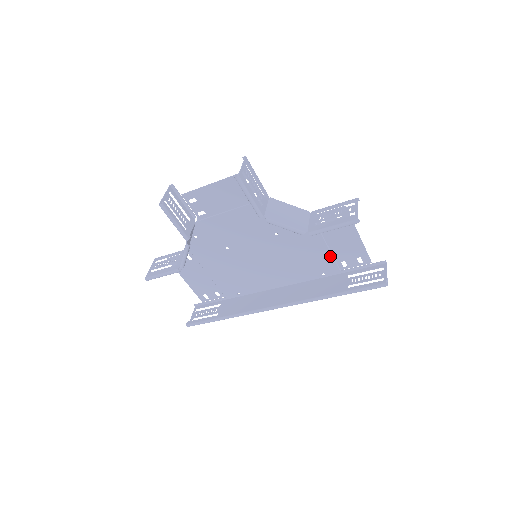
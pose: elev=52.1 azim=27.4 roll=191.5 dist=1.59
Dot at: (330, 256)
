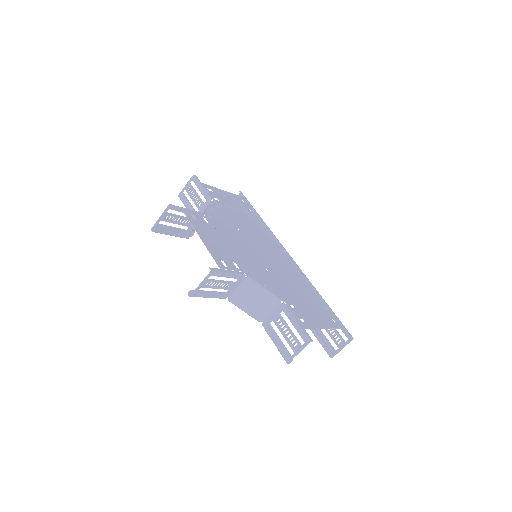
Dot at: (312, 301)
